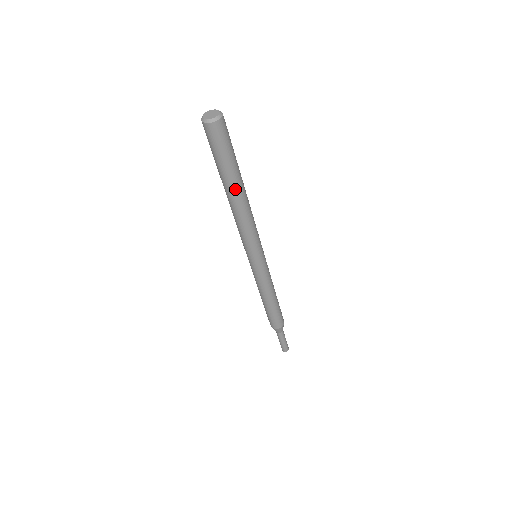
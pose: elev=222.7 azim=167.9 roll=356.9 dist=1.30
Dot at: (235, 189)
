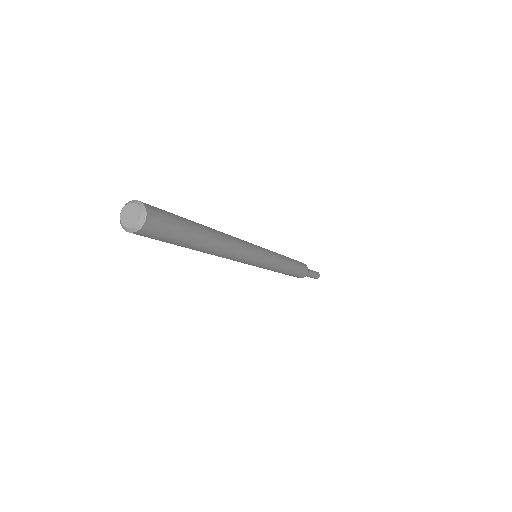
Dot at: (201, 249)
